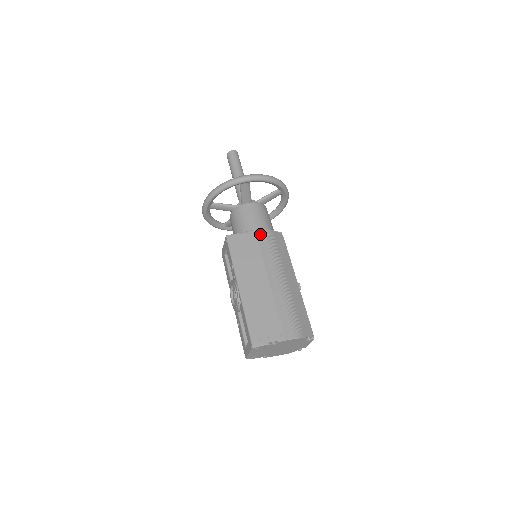
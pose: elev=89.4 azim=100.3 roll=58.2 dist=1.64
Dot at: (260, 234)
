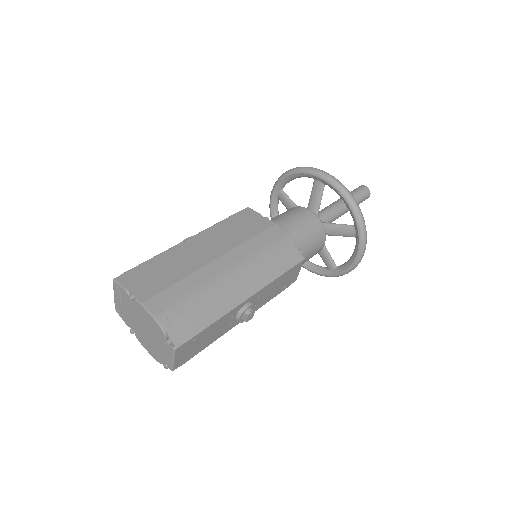
Dot at: (275, 229)
